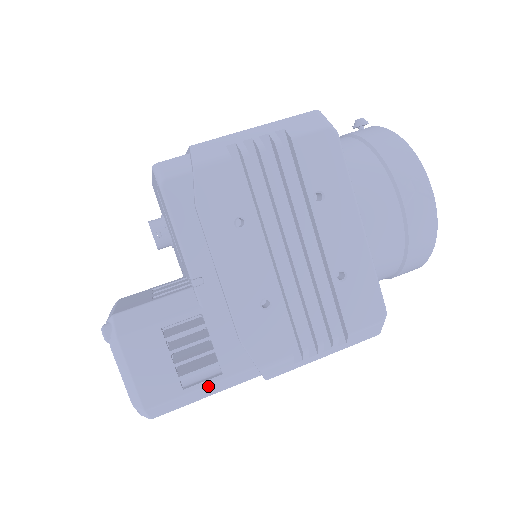
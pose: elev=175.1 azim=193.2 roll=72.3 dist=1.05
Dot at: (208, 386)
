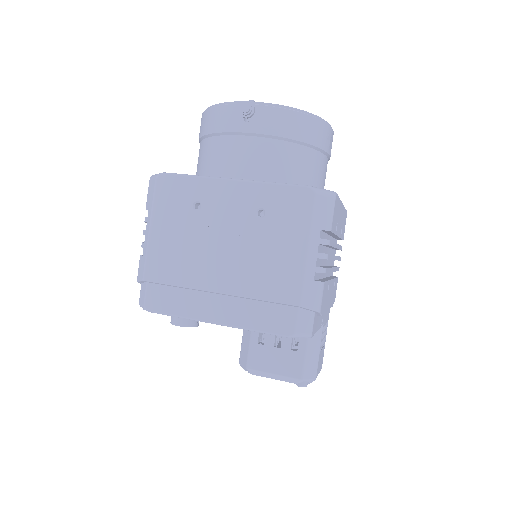
Dot at: occluded
